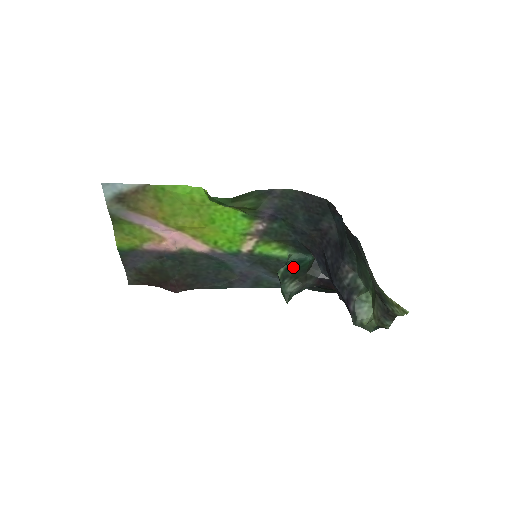
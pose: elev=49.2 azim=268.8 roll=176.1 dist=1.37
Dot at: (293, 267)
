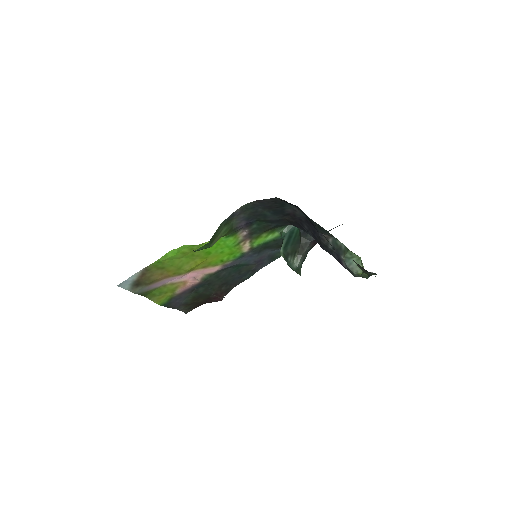
Dot at: (288, 243)
